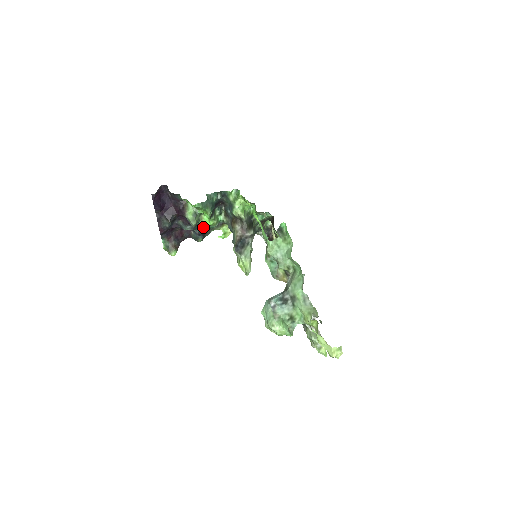
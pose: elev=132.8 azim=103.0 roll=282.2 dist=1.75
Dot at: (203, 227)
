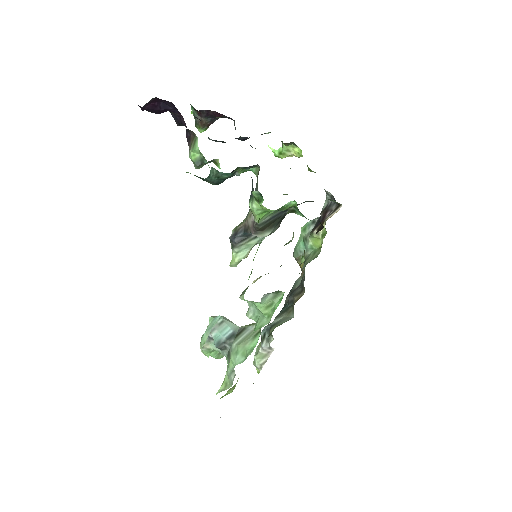
Dot at: occluded
